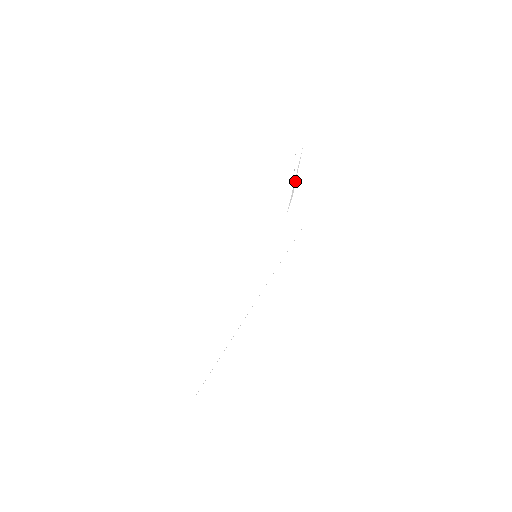
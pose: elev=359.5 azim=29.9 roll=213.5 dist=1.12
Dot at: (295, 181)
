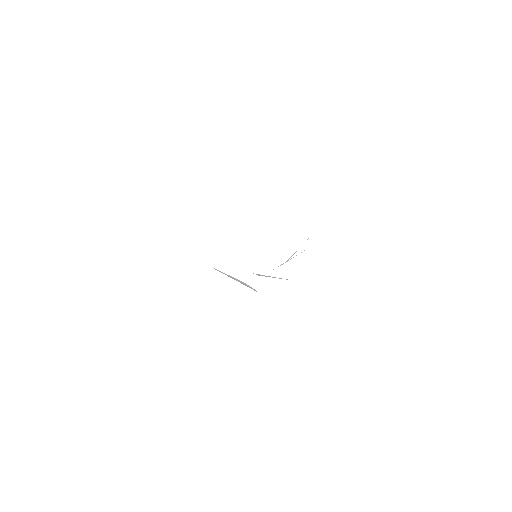
Dot at: (290, 259)
